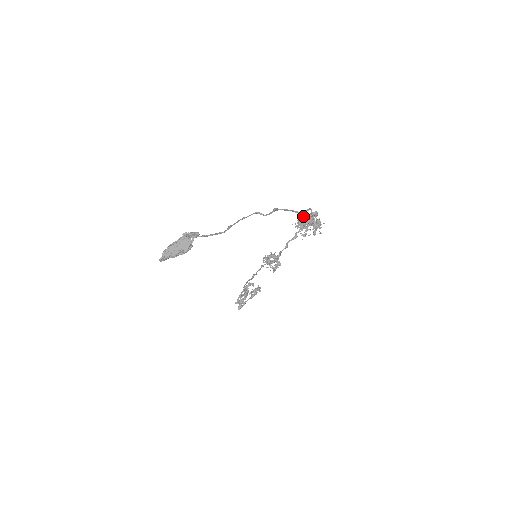
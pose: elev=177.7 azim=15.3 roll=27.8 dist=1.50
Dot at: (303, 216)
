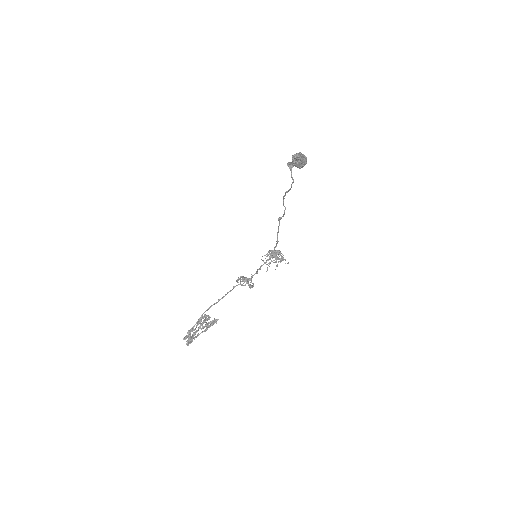
Dot at: (271, 250)
